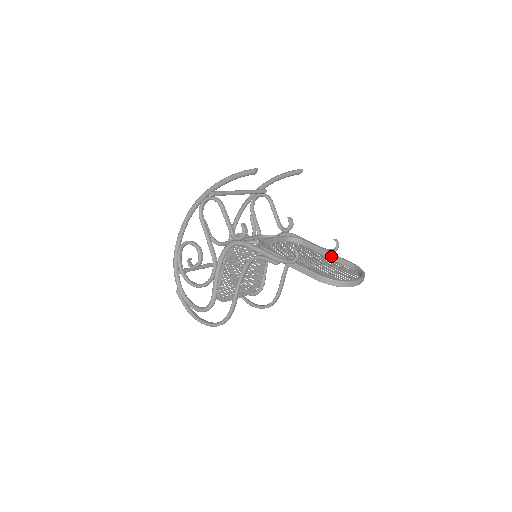
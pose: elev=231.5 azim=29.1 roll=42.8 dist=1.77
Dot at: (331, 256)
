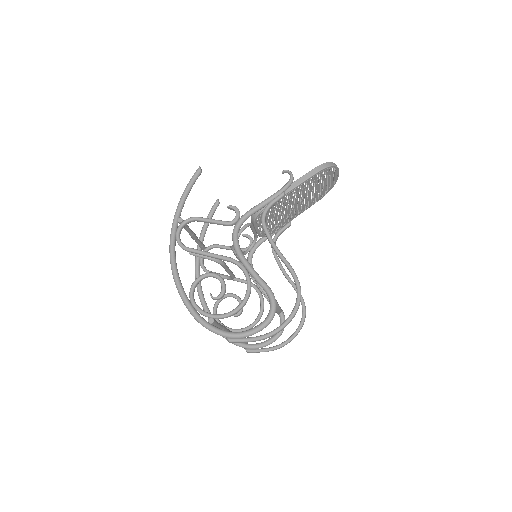
Dot at: occluded
